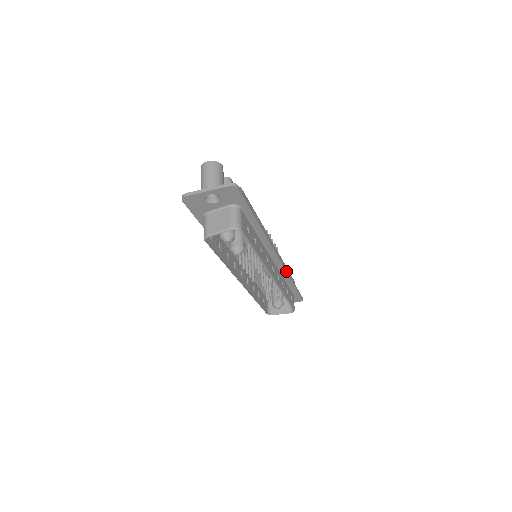
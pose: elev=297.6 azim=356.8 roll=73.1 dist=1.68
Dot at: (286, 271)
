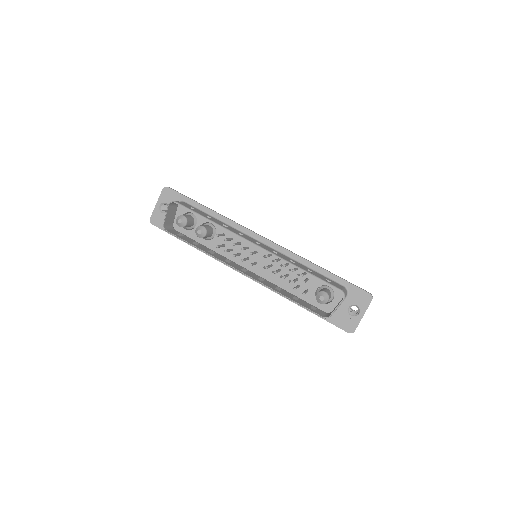
Dot at: (293, 253)
